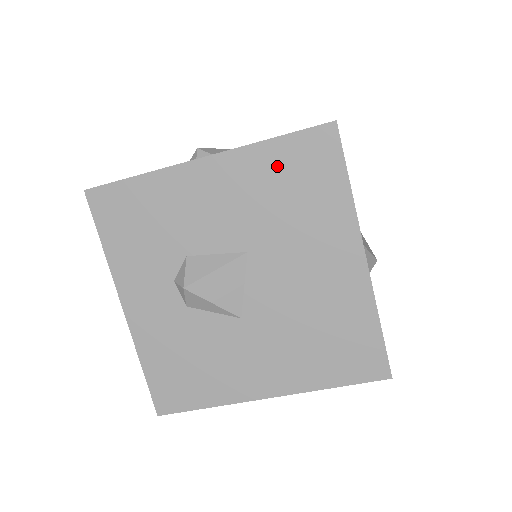
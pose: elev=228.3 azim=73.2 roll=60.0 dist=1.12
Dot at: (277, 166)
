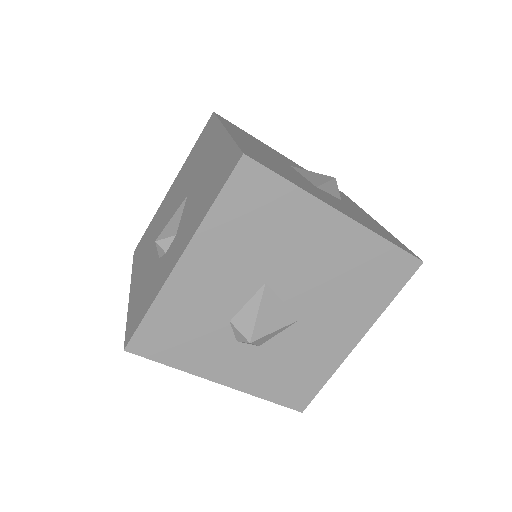
Dot at: (233, 218)
